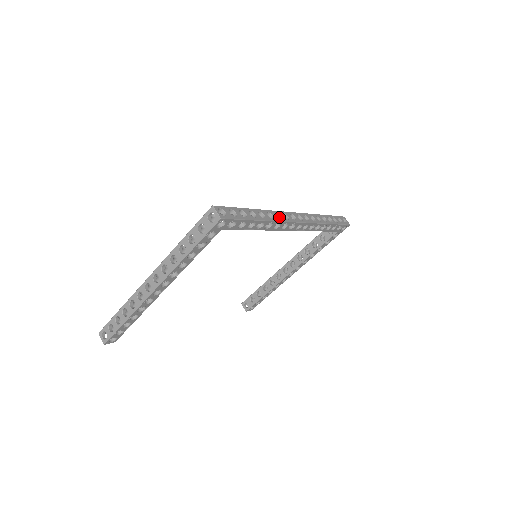
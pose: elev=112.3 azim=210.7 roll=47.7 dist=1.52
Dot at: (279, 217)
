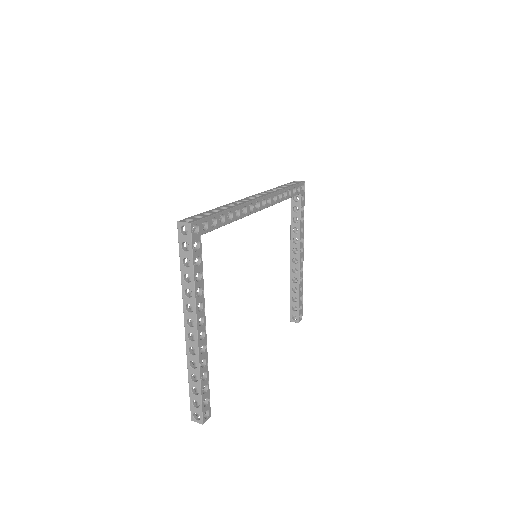
Dot at: occluded
